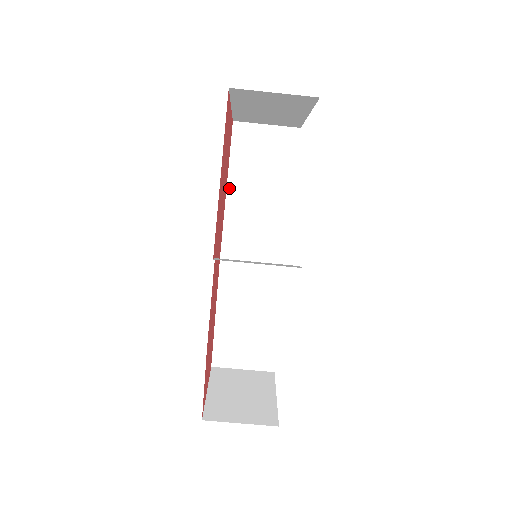
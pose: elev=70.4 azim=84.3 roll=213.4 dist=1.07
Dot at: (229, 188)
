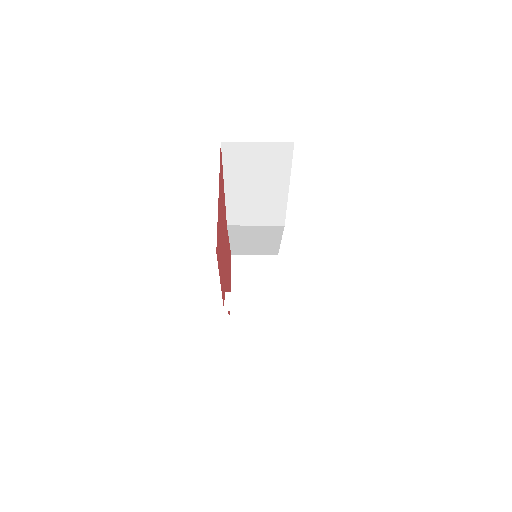
Dot at: (227, 189)
